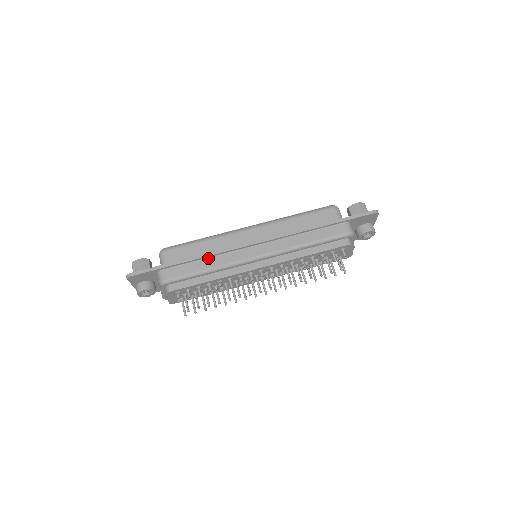
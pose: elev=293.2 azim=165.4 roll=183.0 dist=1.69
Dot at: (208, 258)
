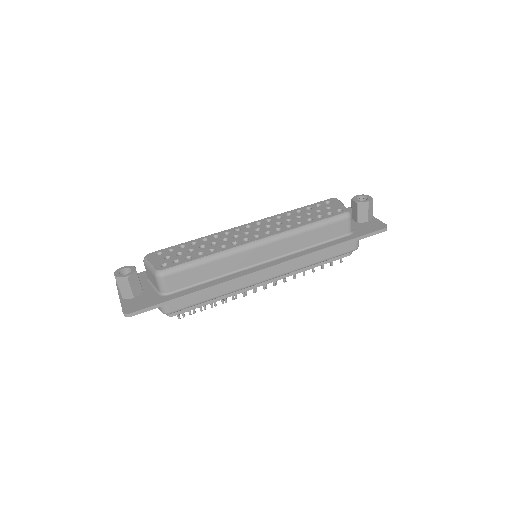
Dot at: (218, 286)
